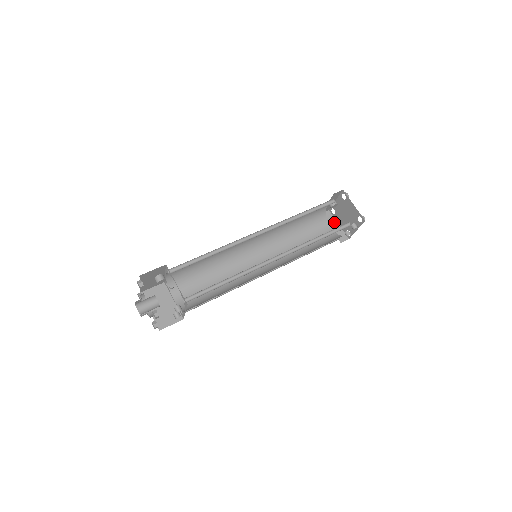
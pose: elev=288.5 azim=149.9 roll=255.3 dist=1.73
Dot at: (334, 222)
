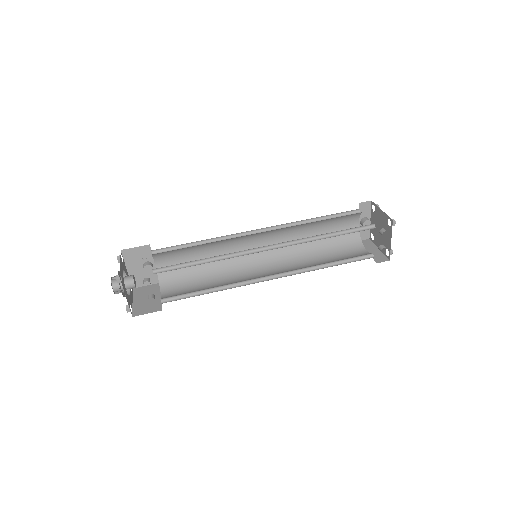
Dot at: (373, 247)
